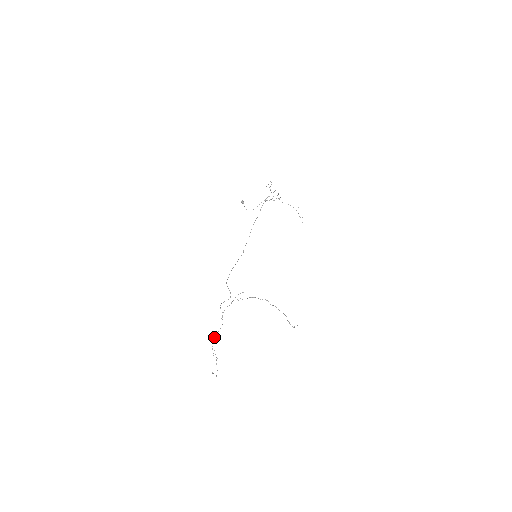
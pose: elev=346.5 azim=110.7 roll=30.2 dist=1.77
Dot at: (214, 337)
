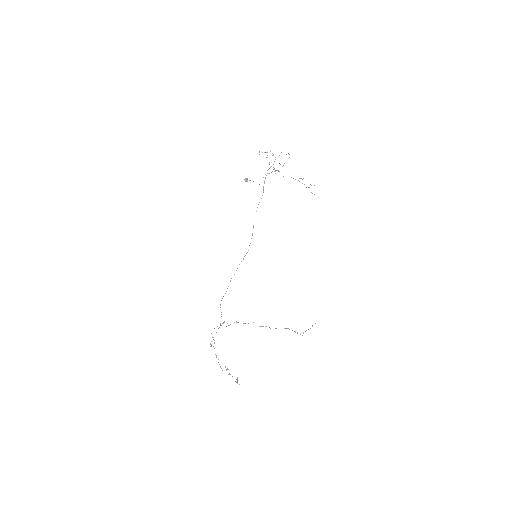
Dot at: occluded
